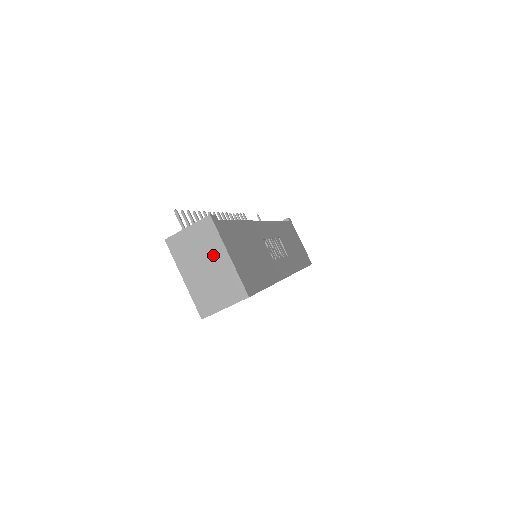
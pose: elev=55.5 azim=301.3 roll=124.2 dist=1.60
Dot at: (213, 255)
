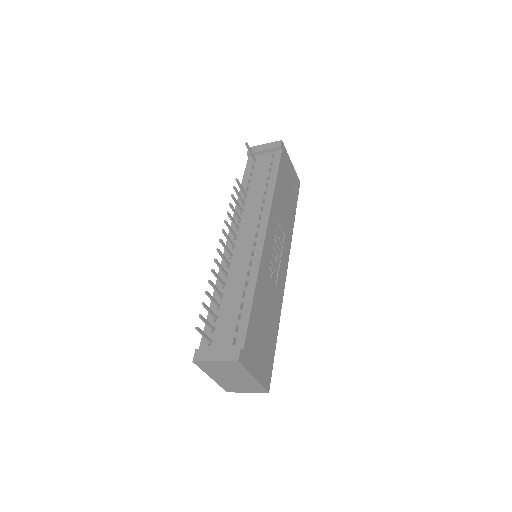
Dot at: (239, 375)
